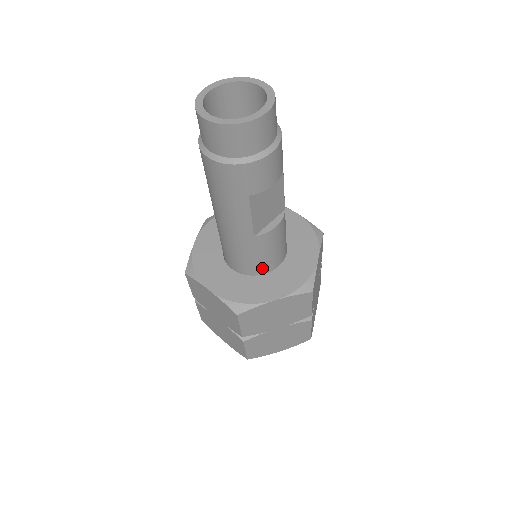
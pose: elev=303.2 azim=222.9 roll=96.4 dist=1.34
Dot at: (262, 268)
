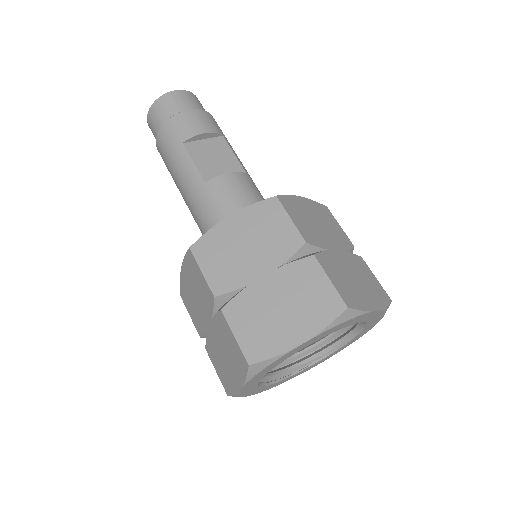
Dot at: occluded
